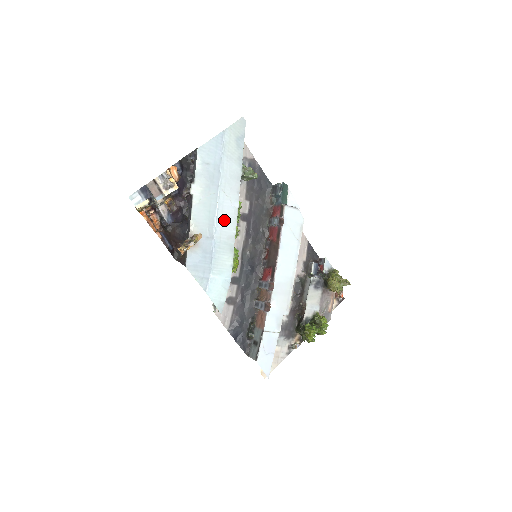
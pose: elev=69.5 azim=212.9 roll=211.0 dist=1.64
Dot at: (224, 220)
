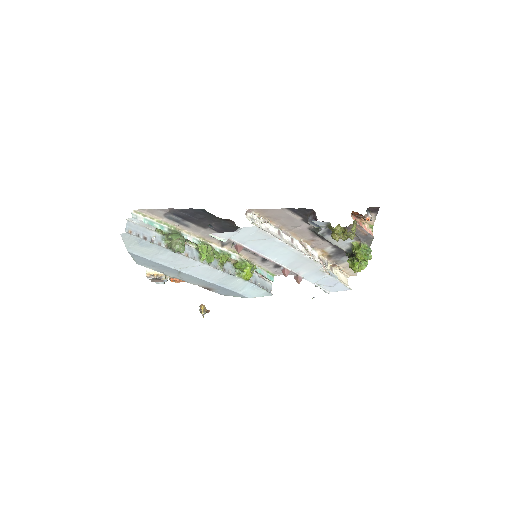
Dot at: (205, 275)
